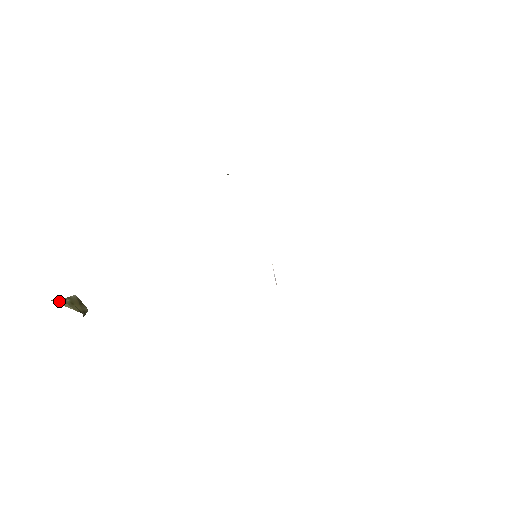
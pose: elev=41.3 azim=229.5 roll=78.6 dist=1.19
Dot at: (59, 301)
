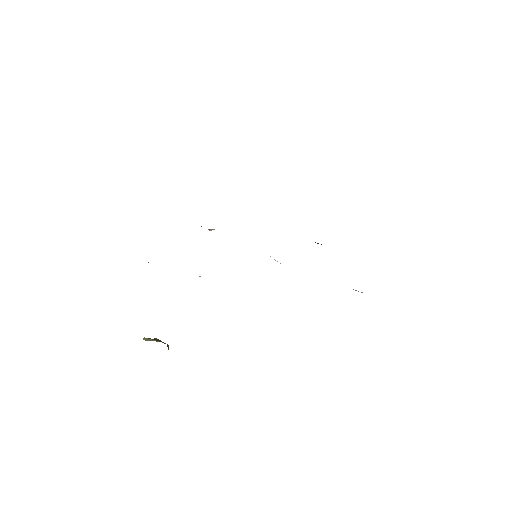
Dot at: (147, 339)
